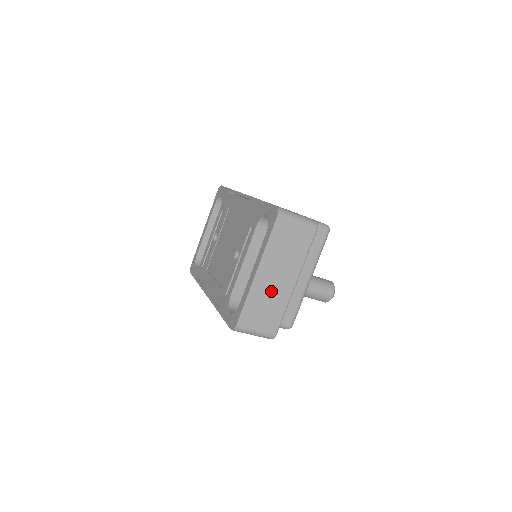
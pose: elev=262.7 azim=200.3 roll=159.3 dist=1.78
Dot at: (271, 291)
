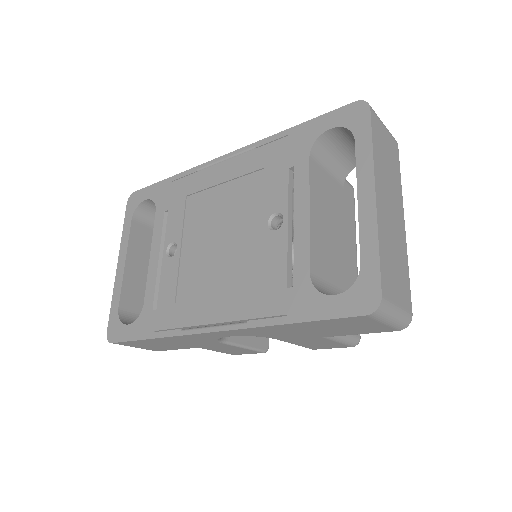
Dot at: (392, 233)
